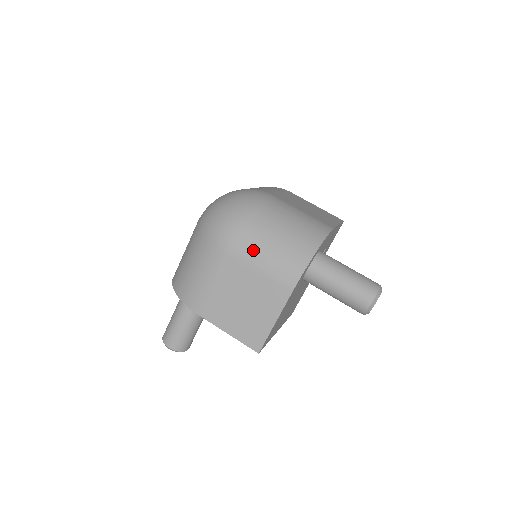
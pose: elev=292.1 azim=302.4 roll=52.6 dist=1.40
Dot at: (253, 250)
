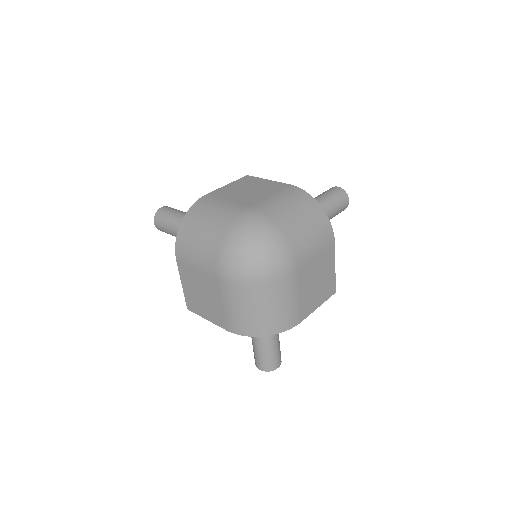
Dot at: (232, 298)
